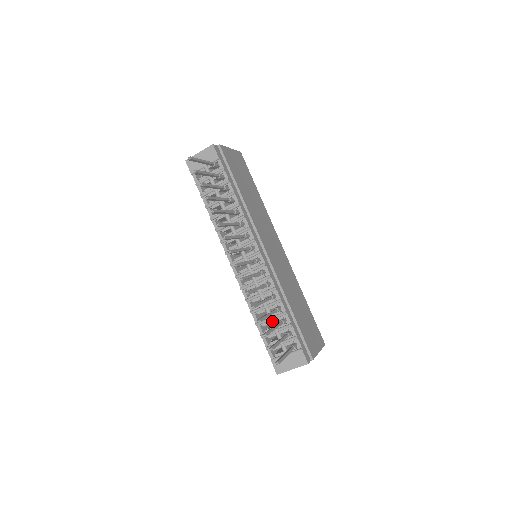
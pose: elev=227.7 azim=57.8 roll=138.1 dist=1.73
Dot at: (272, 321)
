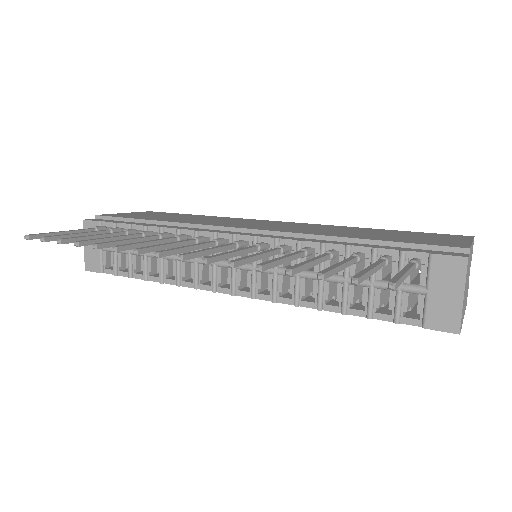
Dot at: (350, 280)
